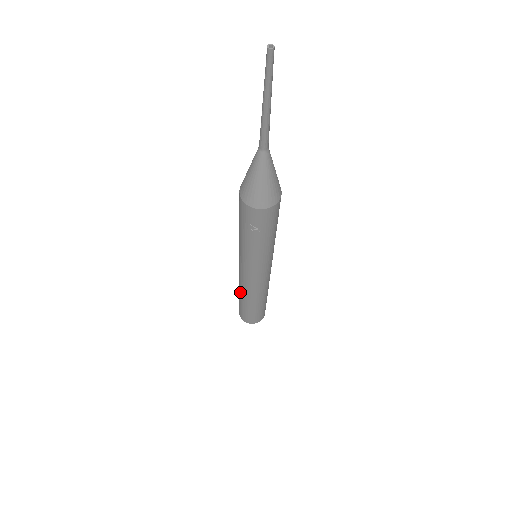
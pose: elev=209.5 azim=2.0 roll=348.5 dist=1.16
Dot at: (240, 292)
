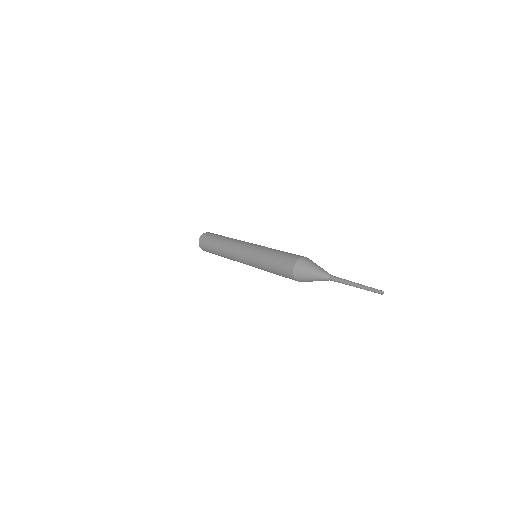
Dot at: (221, 250)
